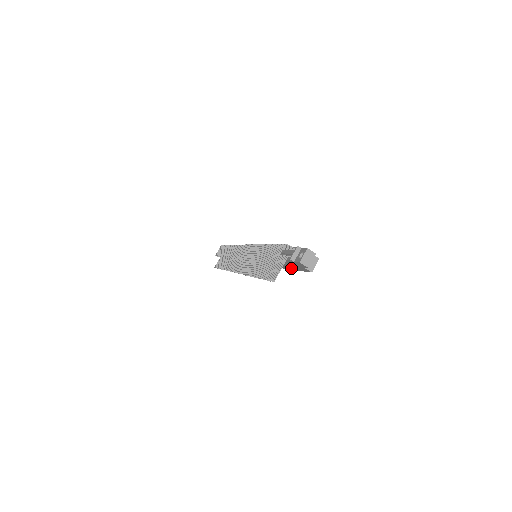
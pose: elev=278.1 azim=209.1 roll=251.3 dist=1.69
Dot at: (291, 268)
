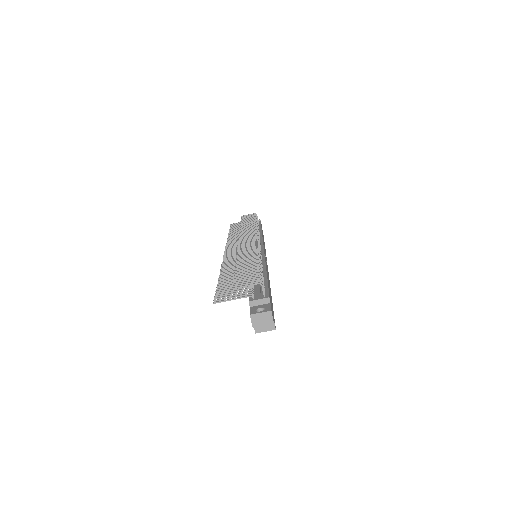
Dot at: occluded
